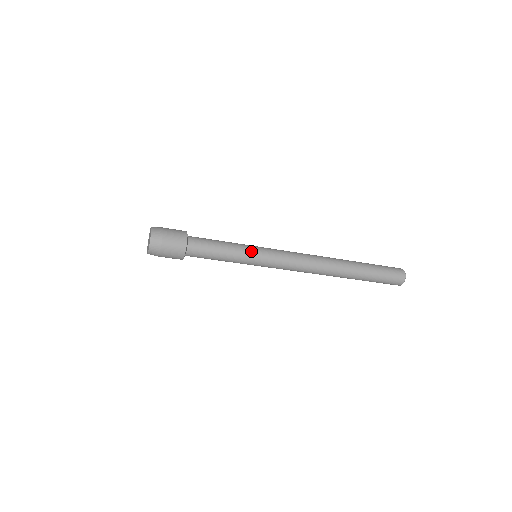
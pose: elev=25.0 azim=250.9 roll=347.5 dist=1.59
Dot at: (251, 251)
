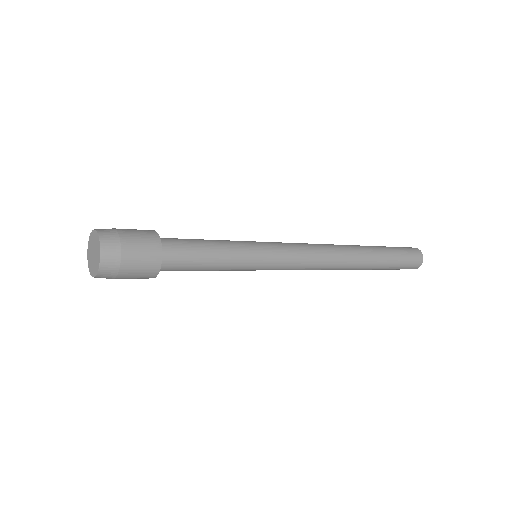
Dot at: (253, 261)
